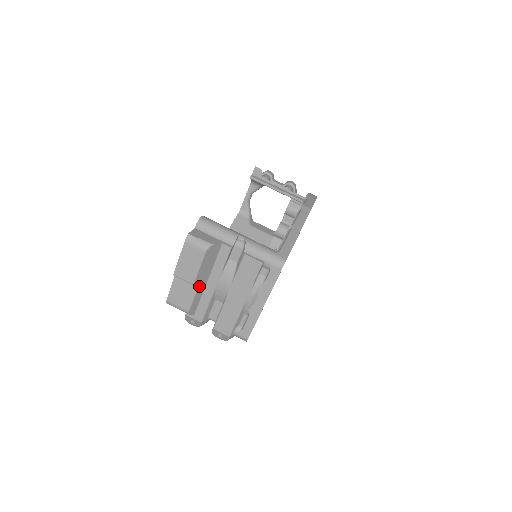
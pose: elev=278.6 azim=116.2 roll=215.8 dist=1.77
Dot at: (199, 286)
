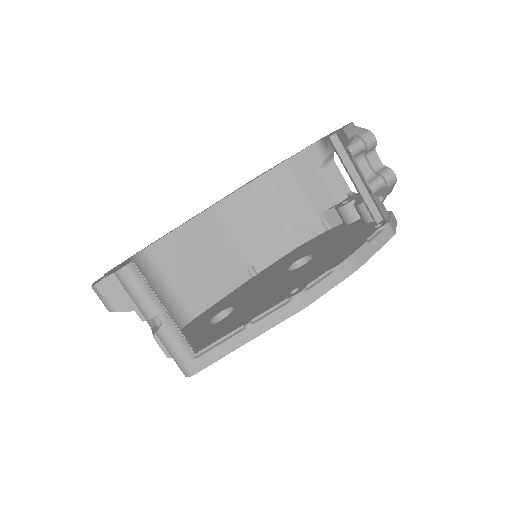
Dot at: occluded
